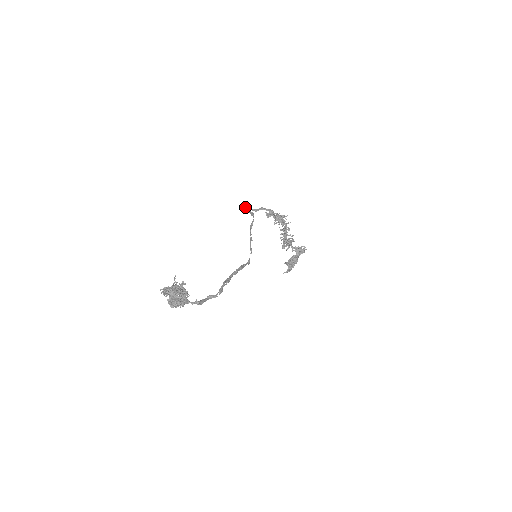
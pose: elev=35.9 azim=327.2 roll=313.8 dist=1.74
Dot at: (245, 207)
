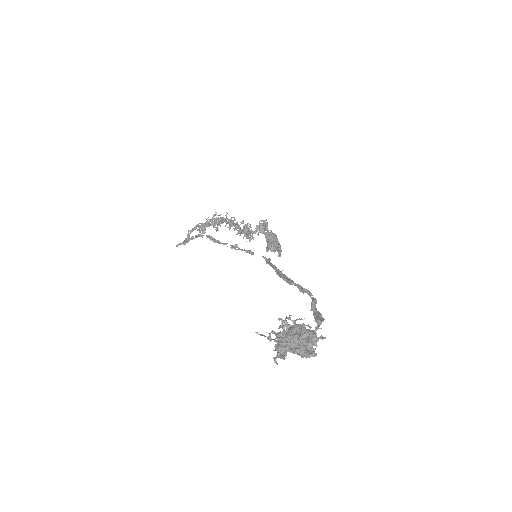
Dot at: occluded
